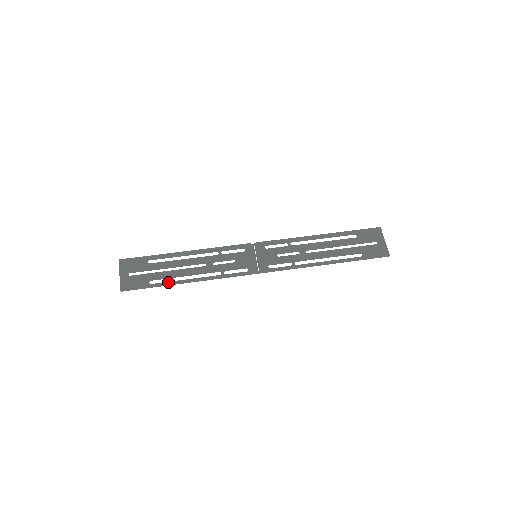
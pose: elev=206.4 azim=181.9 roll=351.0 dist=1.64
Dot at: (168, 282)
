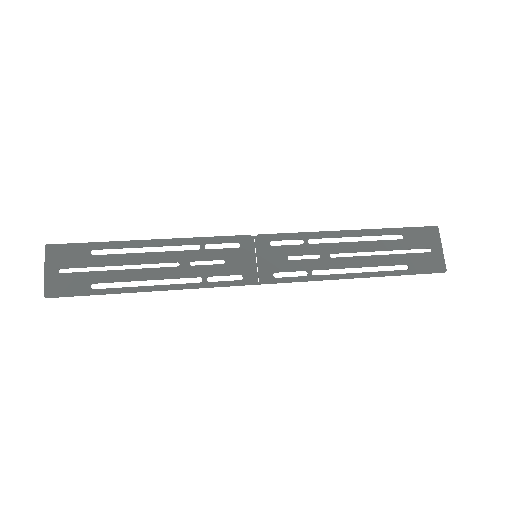
Dot at: (120, 288)
